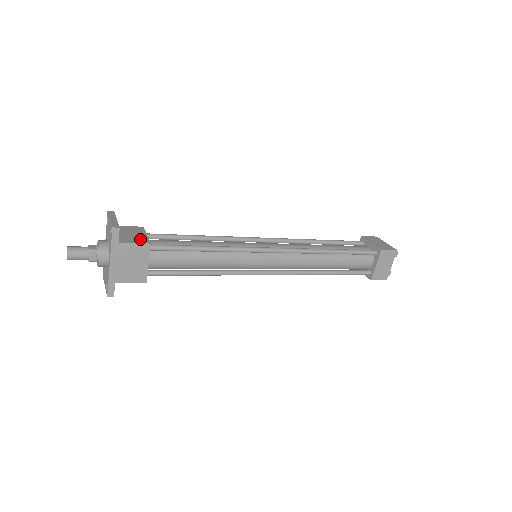
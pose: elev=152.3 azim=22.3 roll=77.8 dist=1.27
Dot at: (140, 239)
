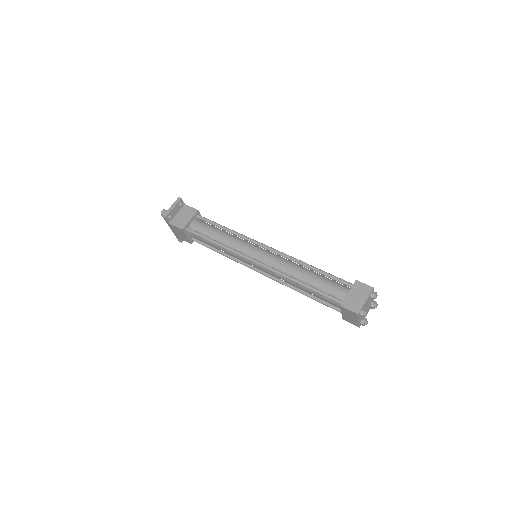
Dot at: (182, 223)
